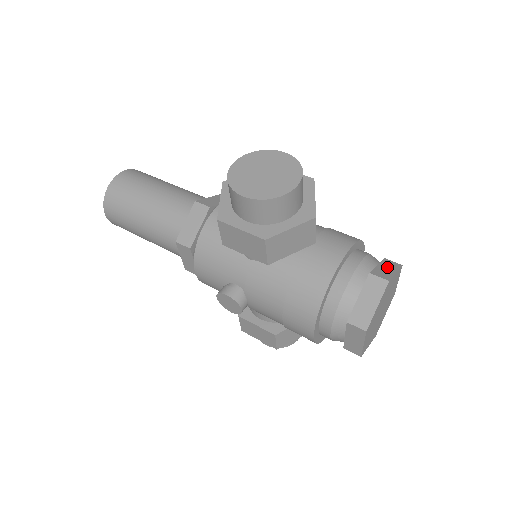
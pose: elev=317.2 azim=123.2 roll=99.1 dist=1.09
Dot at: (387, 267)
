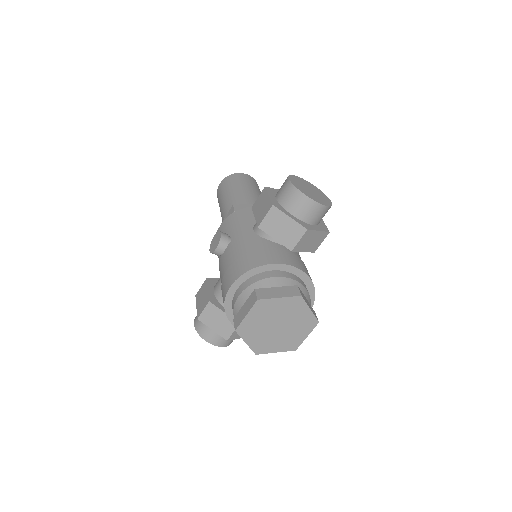
Dot at: (310, 306)
